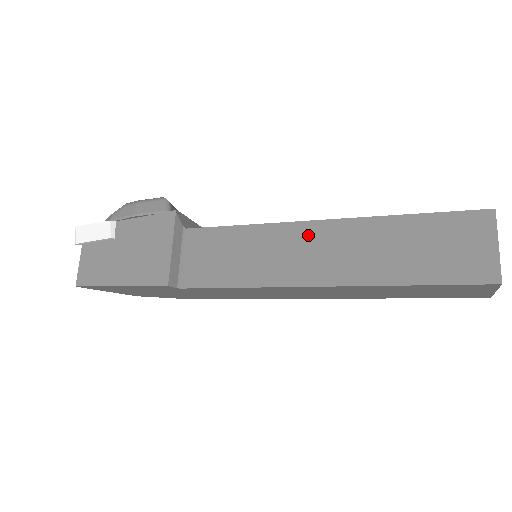
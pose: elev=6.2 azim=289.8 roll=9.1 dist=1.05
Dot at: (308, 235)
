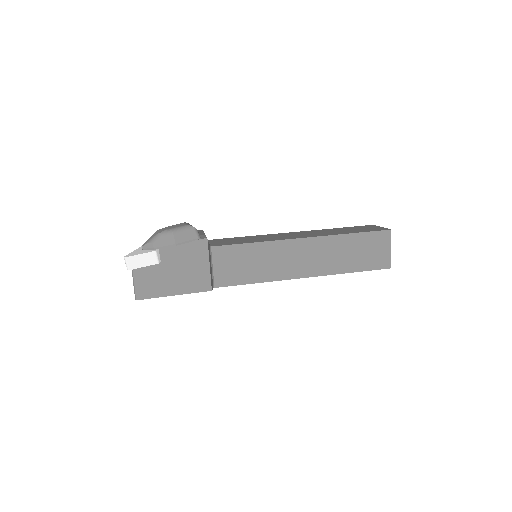
Dot at: (297, 248)
